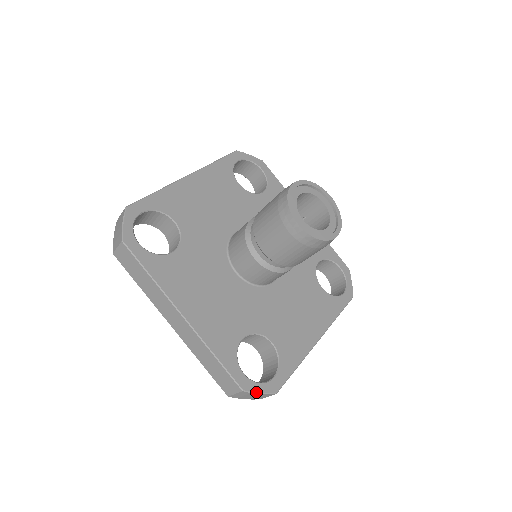
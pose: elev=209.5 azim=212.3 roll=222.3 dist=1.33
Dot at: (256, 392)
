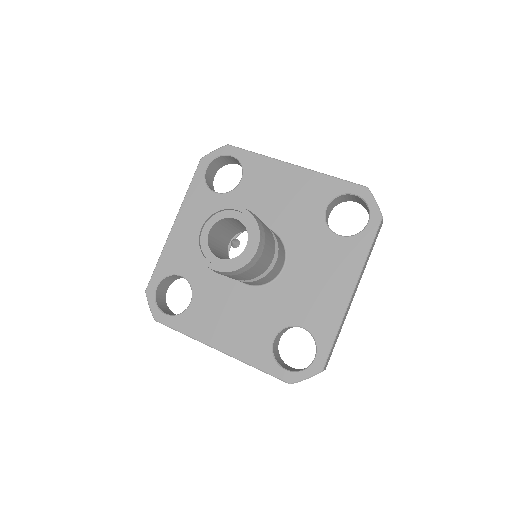
Dot at: (302, 380)
